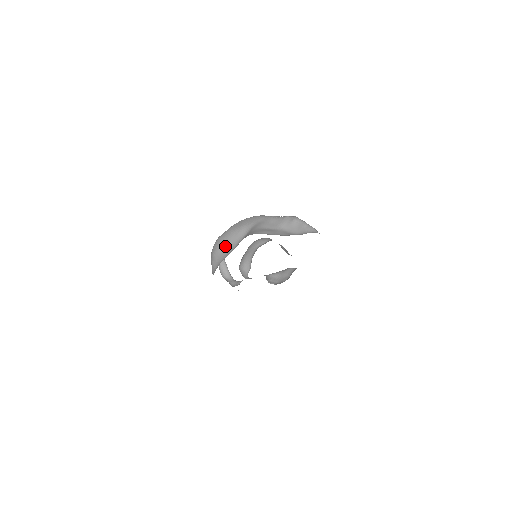
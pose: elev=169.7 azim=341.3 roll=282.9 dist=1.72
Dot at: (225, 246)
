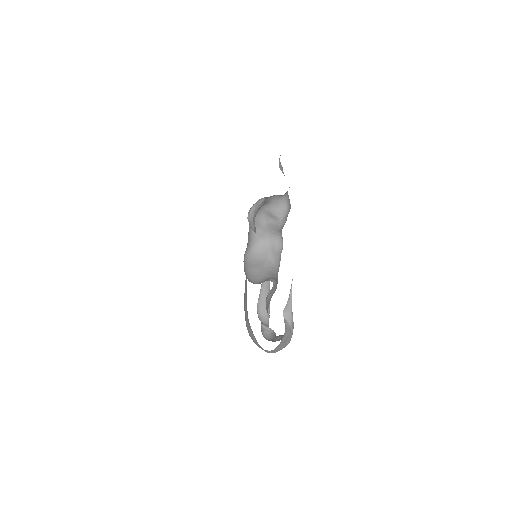
Dot at: (245, 306)
